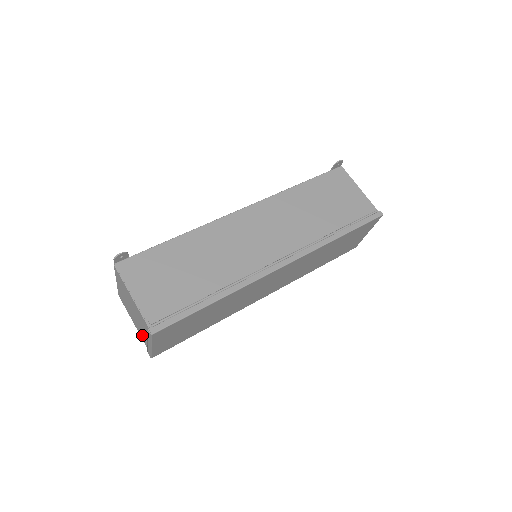
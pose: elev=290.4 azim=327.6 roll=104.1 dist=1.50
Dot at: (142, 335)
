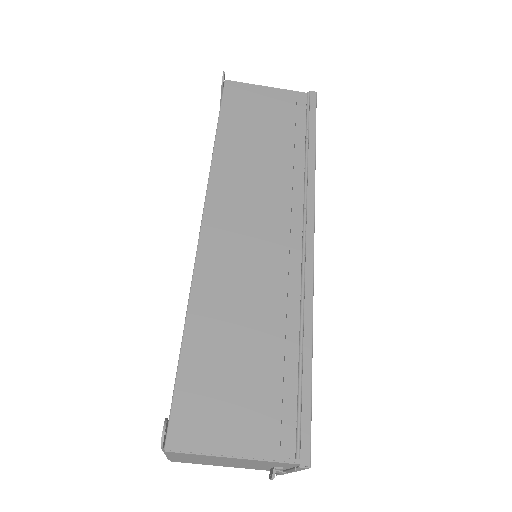
Dot at: (274, 474)
